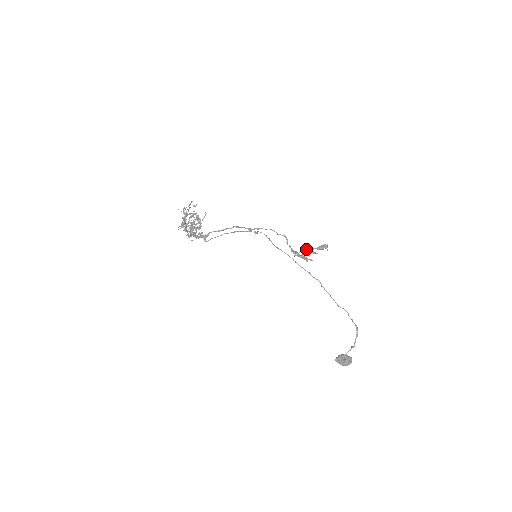
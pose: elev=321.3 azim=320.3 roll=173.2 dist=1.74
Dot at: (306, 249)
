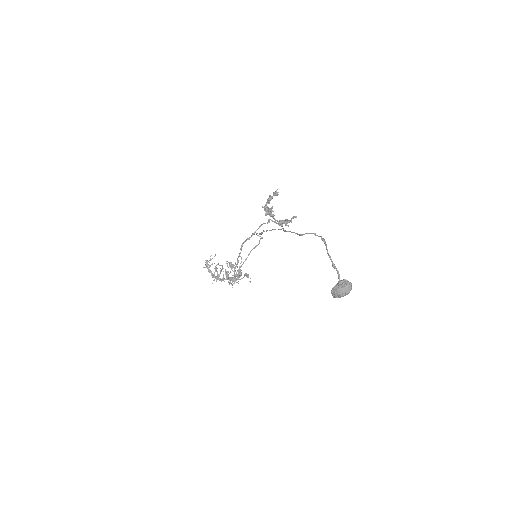
Dot at: (267, 212)
